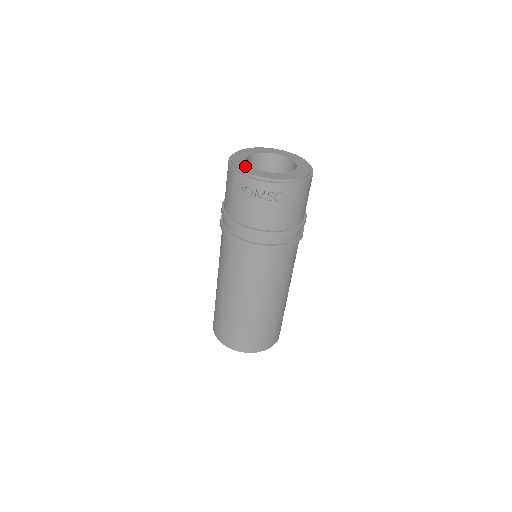
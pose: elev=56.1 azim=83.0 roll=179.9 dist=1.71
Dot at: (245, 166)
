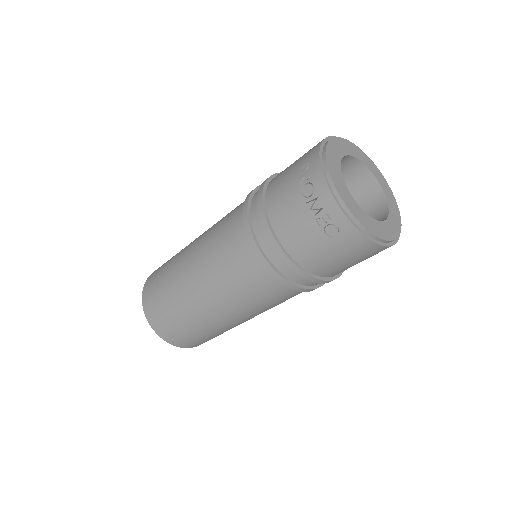
Dot at: (335, 161)
